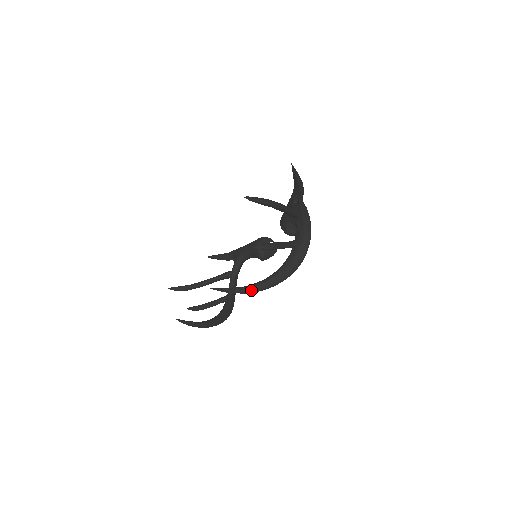
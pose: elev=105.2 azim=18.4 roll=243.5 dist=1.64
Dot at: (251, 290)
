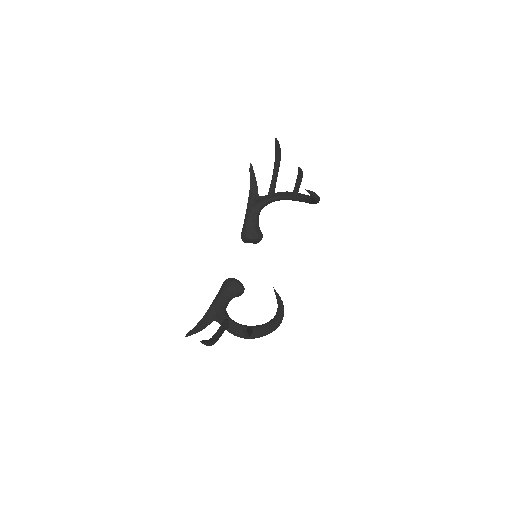
Dot at: (318, 196)
